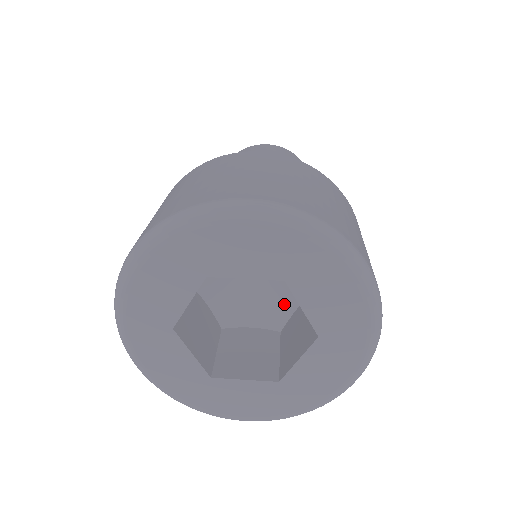
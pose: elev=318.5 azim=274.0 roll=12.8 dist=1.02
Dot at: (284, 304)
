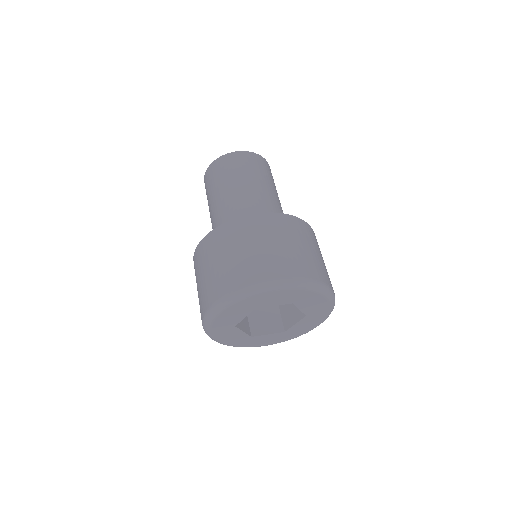
Dot at: occluded
